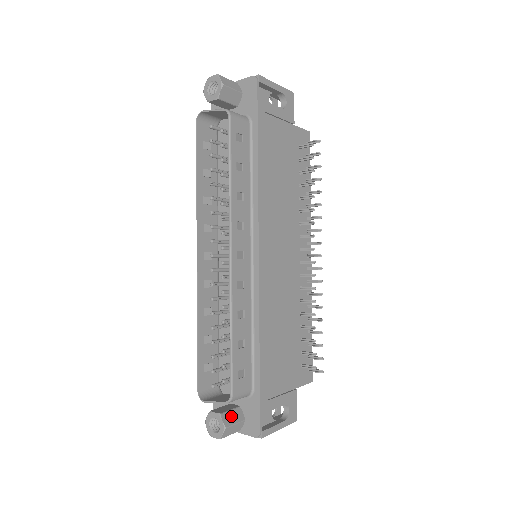
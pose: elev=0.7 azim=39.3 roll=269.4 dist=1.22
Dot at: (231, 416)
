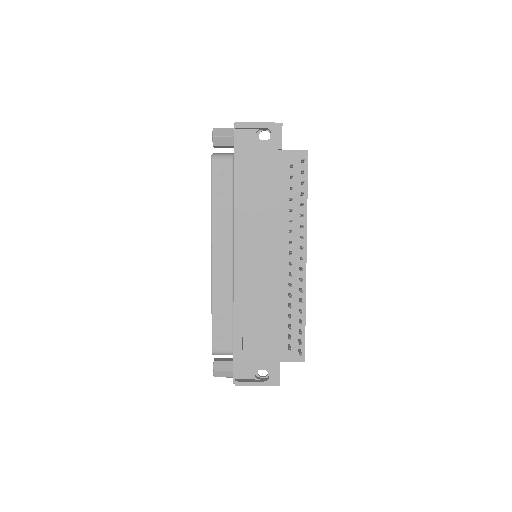
Dot at: (222, 365)
